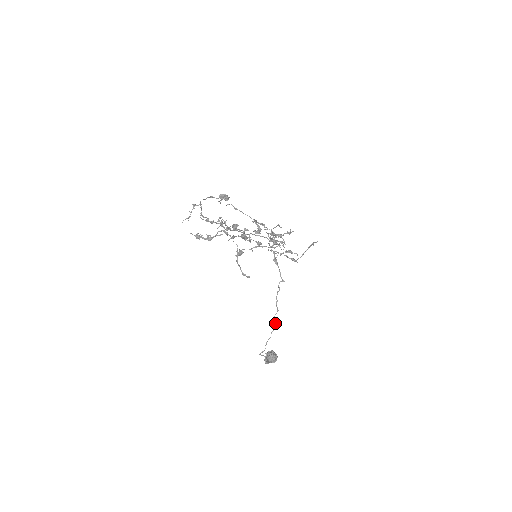
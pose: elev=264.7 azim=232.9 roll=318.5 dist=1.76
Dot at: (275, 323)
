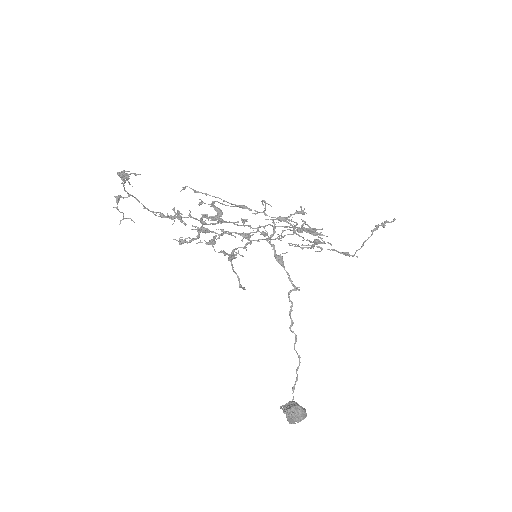
Dot at: (299, 357)
